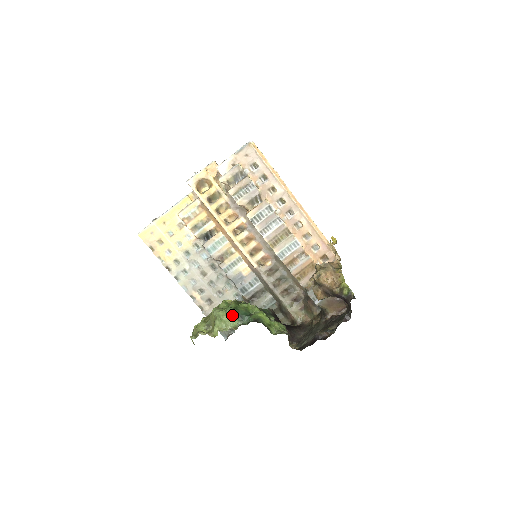
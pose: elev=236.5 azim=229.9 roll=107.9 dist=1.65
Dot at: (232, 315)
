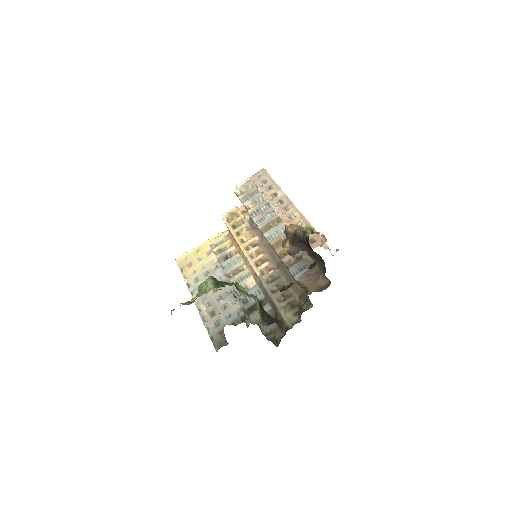
Dot at: (210, 281)
